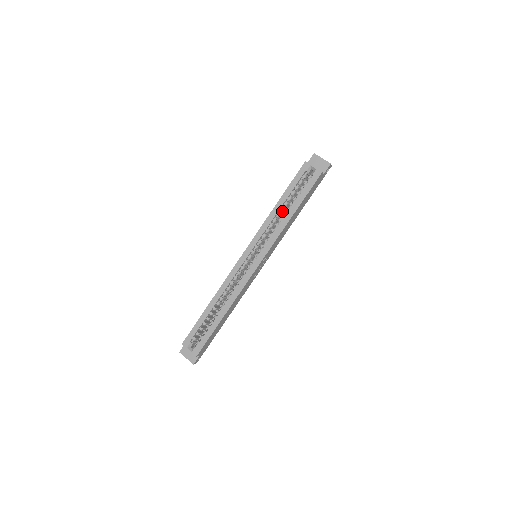
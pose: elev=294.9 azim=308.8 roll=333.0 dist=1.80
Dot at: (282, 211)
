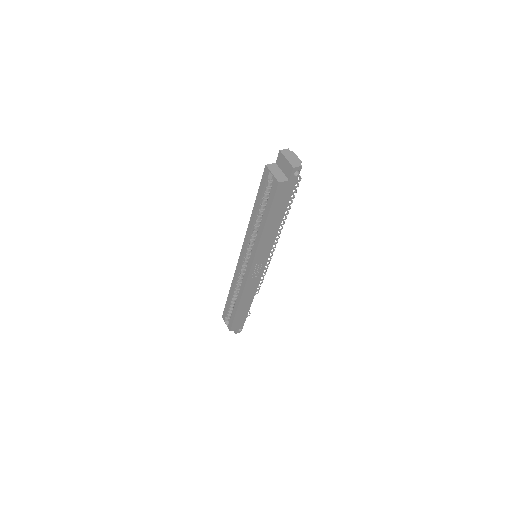
Dot at: (260, 218)
